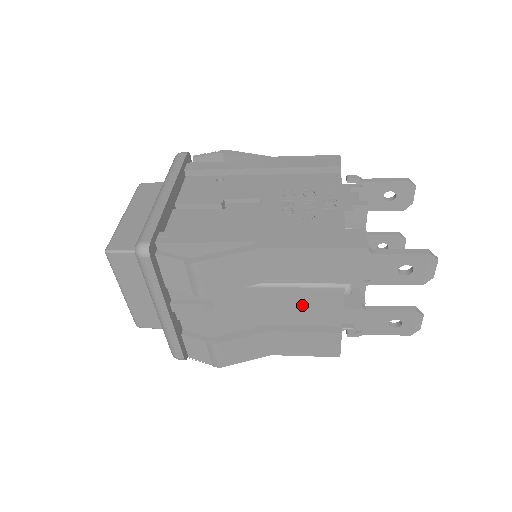
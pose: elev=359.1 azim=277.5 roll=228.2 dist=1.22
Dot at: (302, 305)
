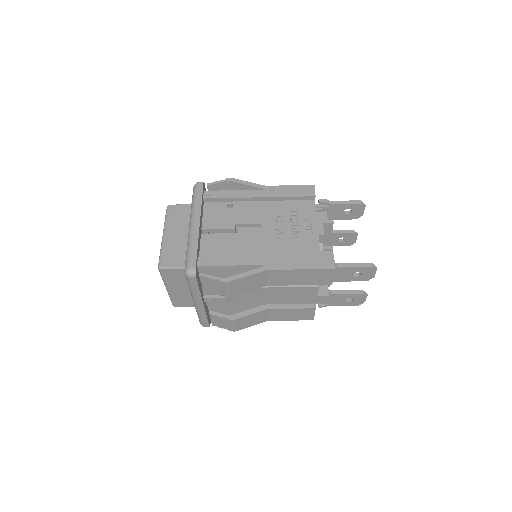
Dot at: (291, 295)
